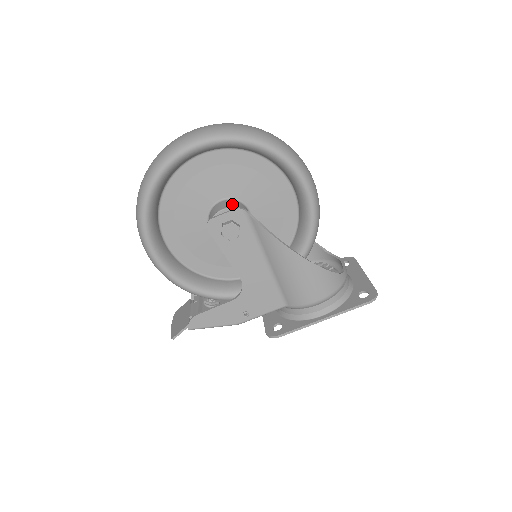
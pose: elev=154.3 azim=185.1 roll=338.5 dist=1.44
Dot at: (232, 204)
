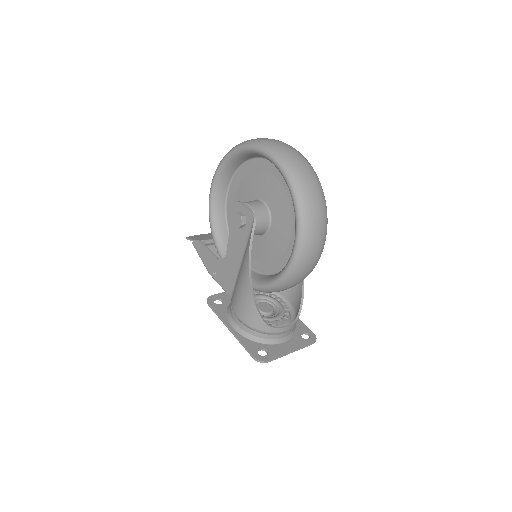
Dot at: (259, 209)
